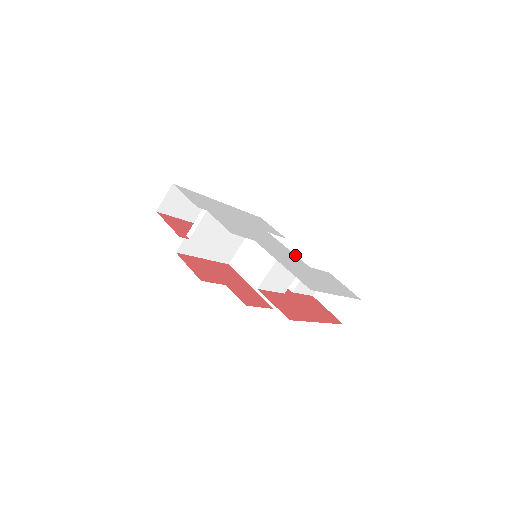
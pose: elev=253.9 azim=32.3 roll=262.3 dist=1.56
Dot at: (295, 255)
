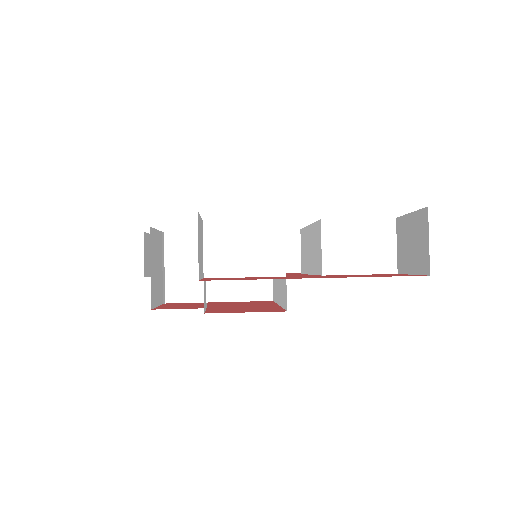
Dot at: occluded
